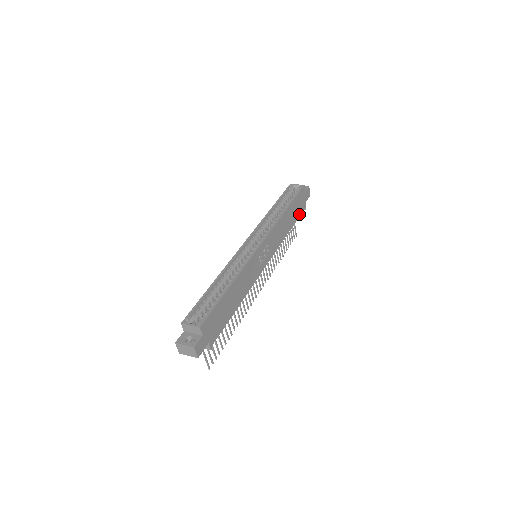
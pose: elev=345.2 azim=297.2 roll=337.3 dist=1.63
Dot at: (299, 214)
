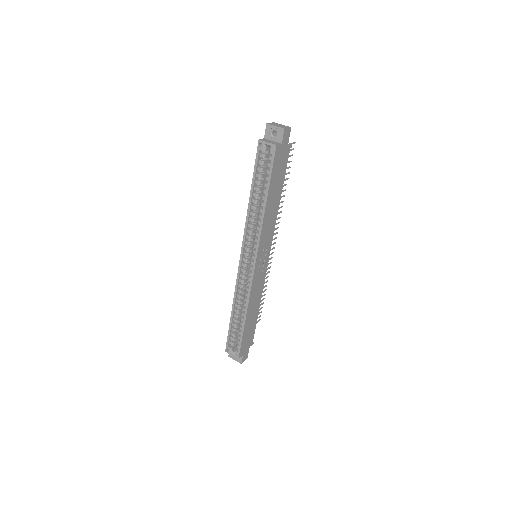
Dot at: (284, 169)
